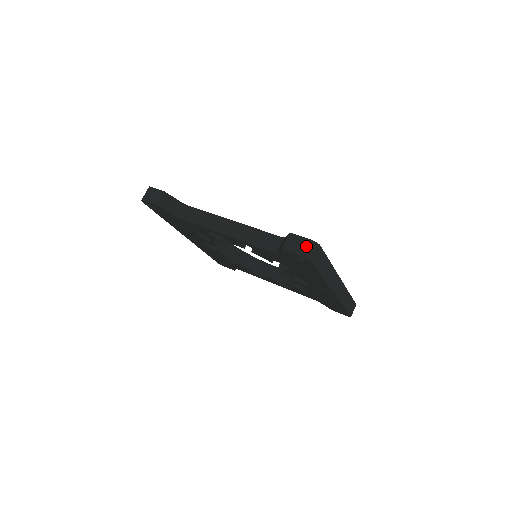
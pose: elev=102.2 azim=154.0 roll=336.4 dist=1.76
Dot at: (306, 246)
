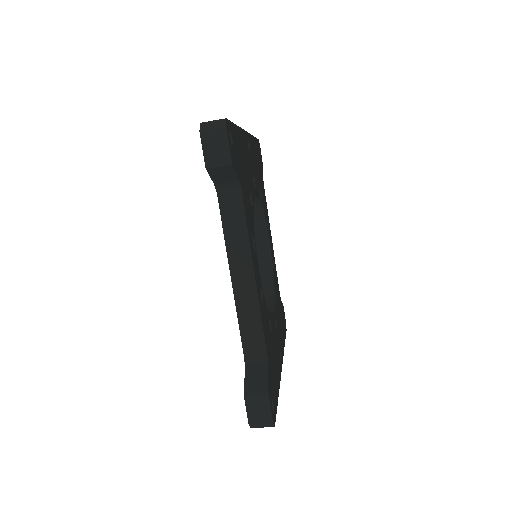
Dot at: (262, 421)
